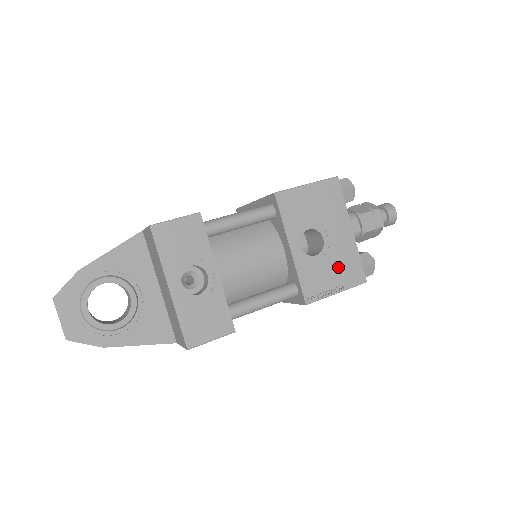
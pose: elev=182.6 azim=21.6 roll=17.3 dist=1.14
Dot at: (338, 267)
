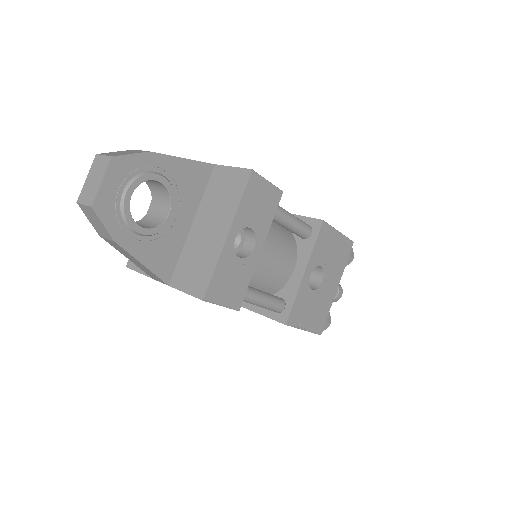
Dot at: (316, 310)
